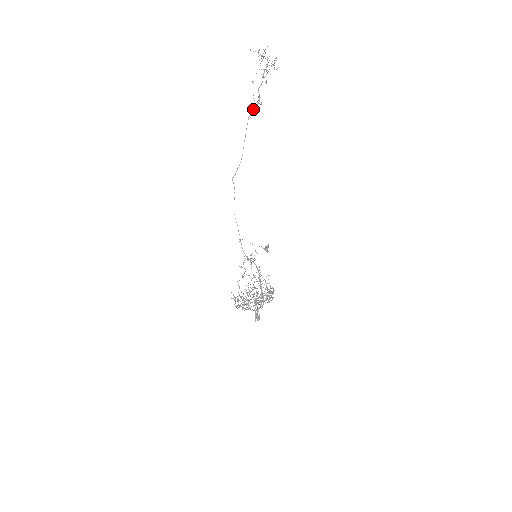
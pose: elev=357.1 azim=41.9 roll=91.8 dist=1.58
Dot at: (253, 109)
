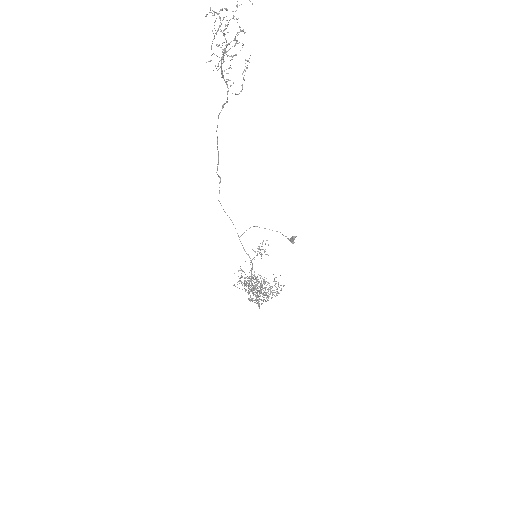
Dot at: (224, 104)
